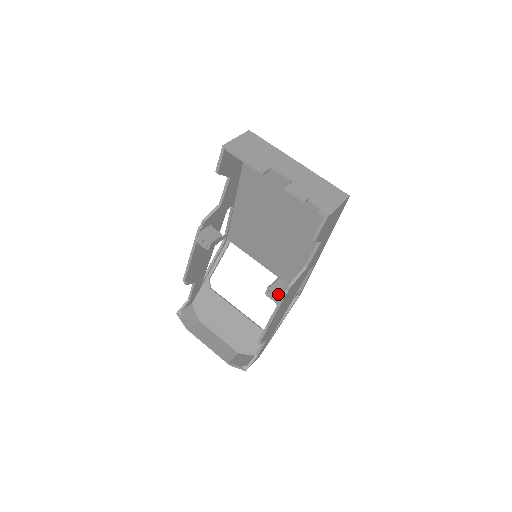
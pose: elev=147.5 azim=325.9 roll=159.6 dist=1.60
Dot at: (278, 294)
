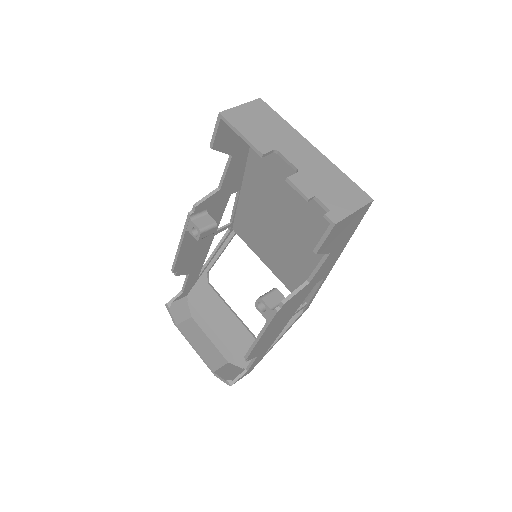
Dot at: (269, 309)
